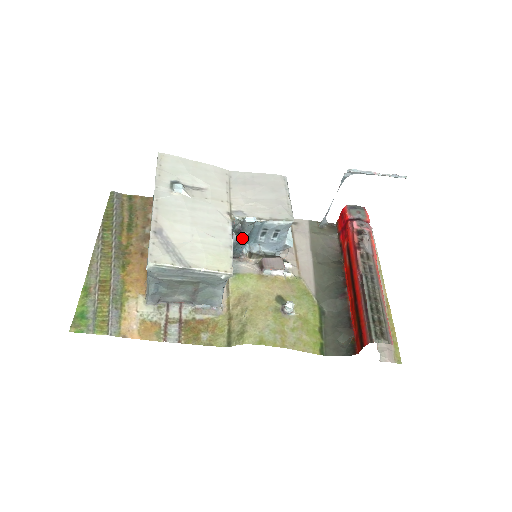
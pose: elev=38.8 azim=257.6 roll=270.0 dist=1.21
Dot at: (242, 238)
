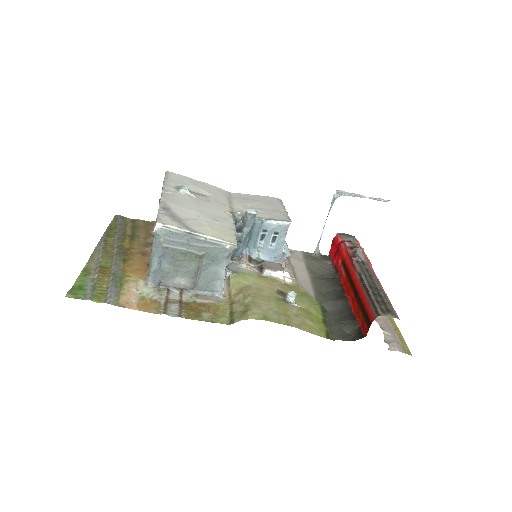
Dot at: (243, 235)
